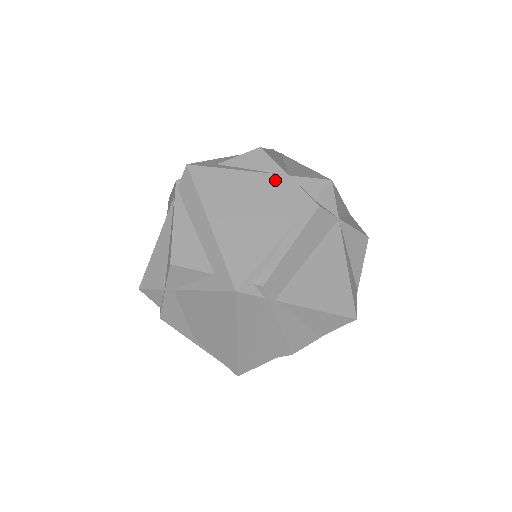
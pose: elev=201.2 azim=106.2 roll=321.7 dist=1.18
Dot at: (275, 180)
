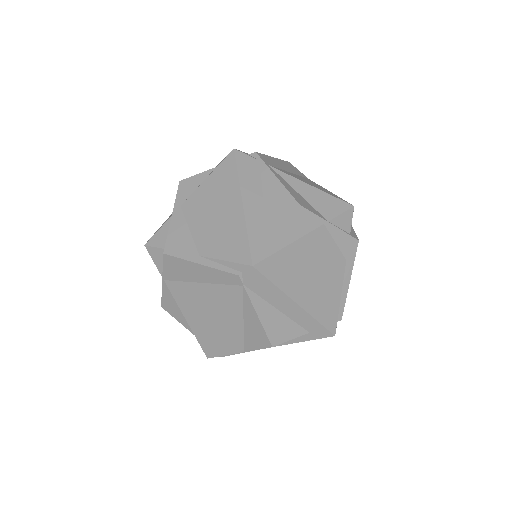
Dot at: occluded
